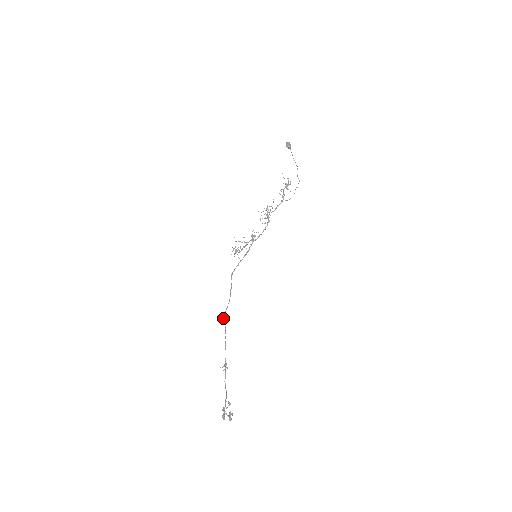
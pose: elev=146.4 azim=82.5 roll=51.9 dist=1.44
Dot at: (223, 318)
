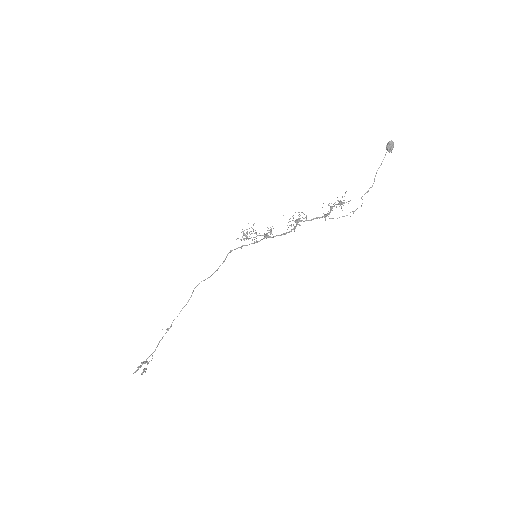
Dot at: (195, 287)
